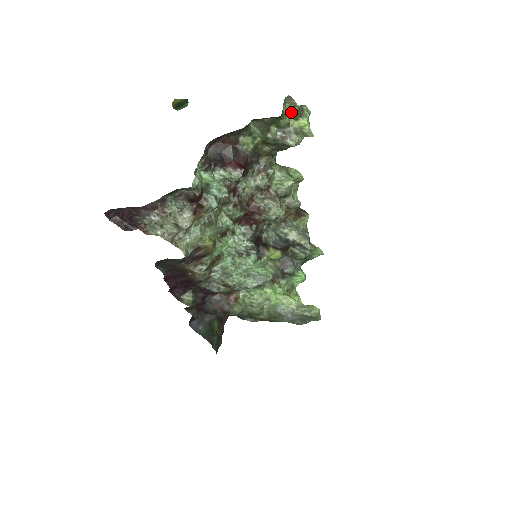
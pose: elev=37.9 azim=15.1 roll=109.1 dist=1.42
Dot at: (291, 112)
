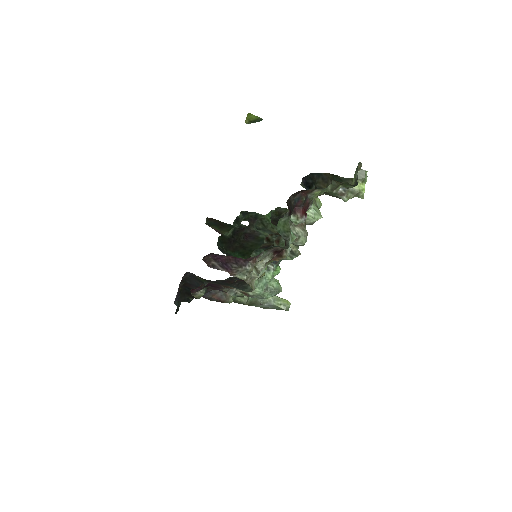
Dot at: occluded
